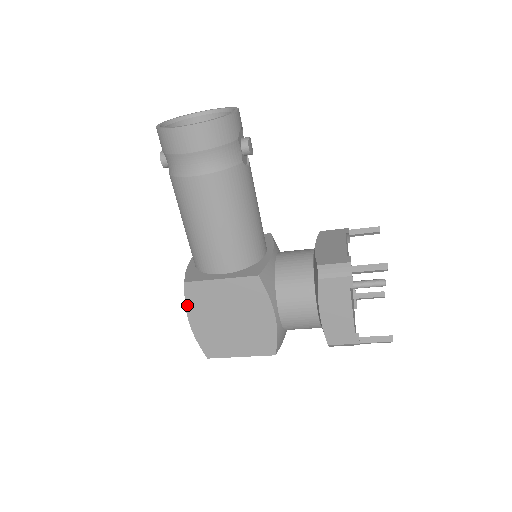
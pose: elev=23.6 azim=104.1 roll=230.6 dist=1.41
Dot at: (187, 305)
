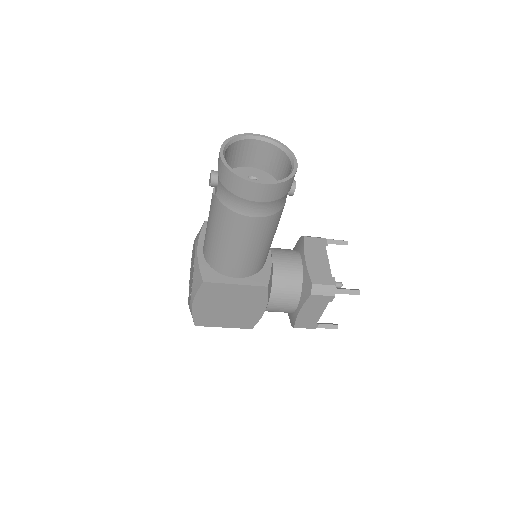
Dot at: (197, 295)
